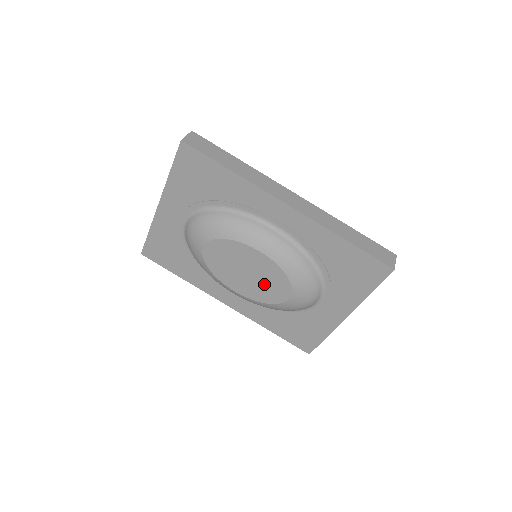
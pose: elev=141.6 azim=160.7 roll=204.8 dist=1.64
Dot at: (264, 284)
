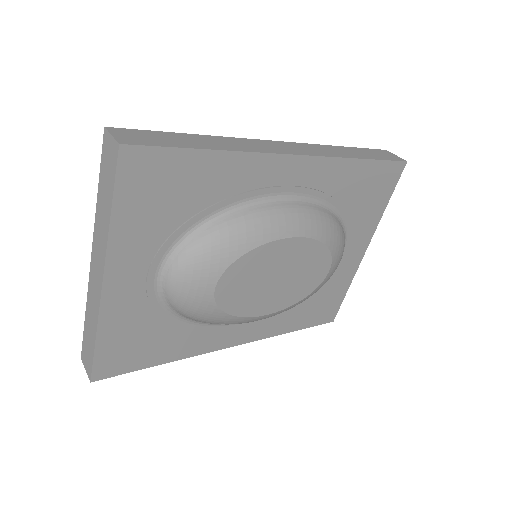
Dot at: (300, 277)
